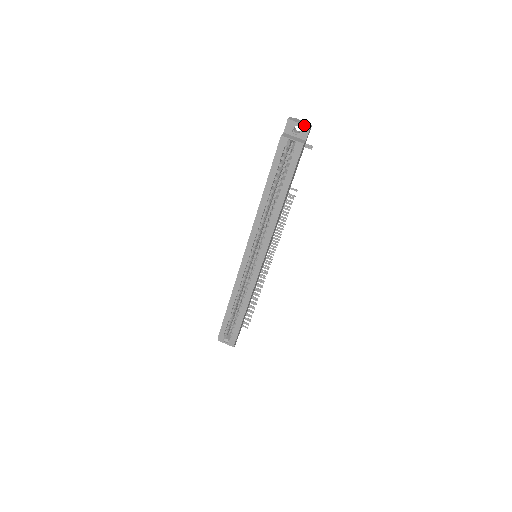
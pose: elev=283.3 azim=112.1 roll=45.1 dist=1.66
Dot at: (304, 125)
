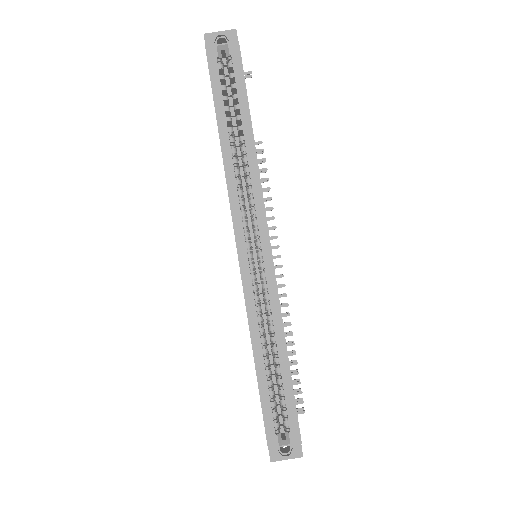
Dot at: (227, 31)
